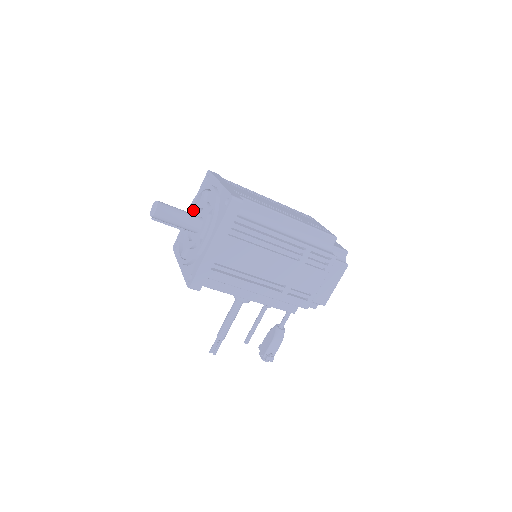
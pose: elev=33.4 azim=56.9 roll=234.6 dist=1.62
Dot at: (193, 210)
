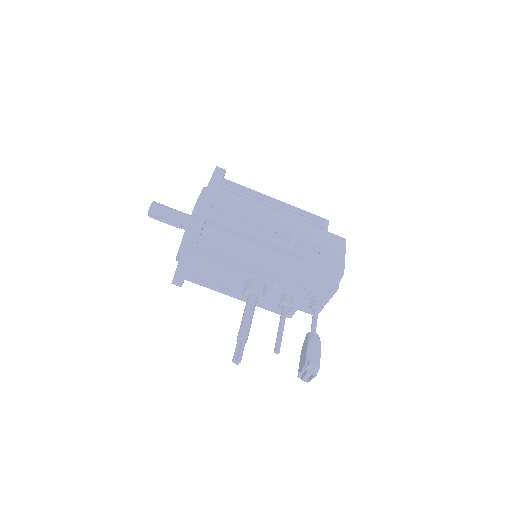
Dot at: occluded
